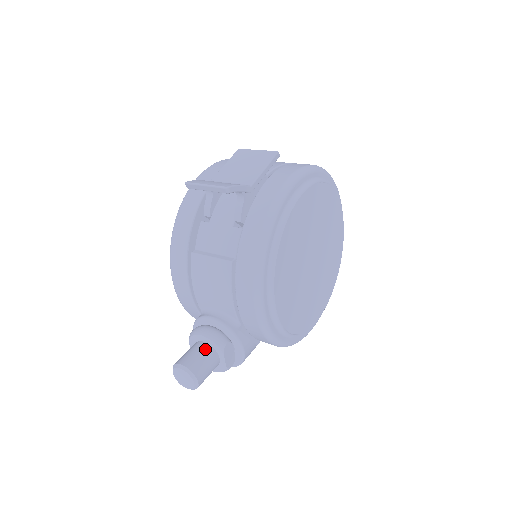
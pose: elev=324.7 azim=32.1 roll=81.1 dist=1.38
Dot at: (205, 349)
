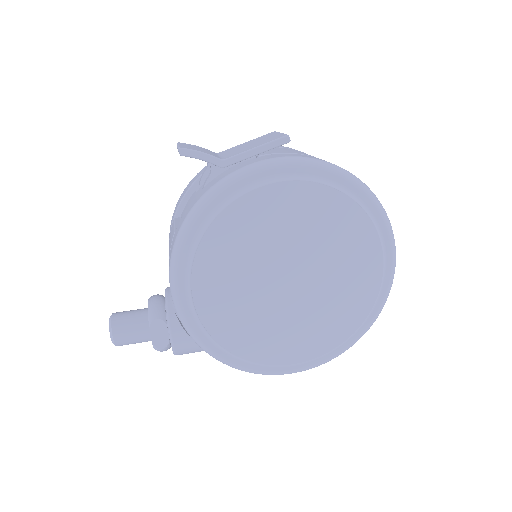
Dot at: (141, 314)
